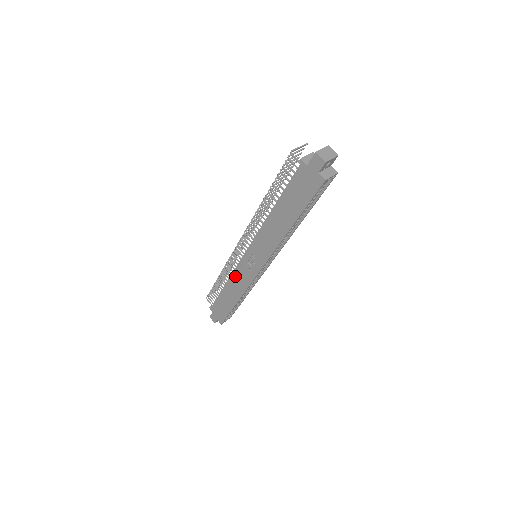
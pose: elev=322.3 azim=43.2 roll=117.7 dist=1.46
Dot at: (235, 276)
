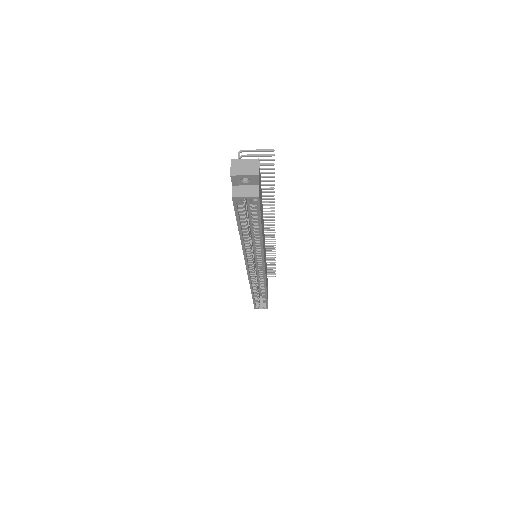
Dot at: occluded
